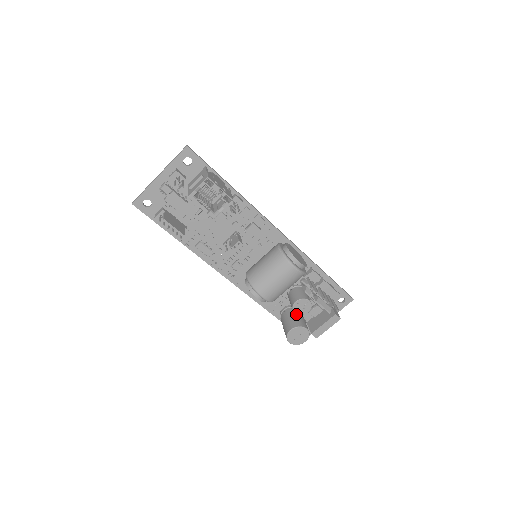
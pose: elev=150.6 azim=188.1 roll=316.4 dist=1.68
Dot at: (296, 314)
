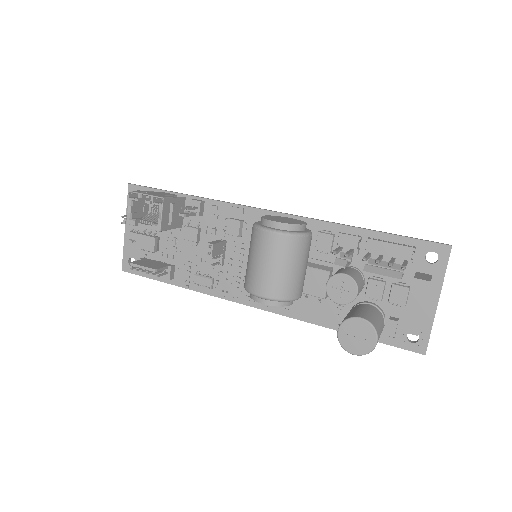
Dot at: (354, 309)
